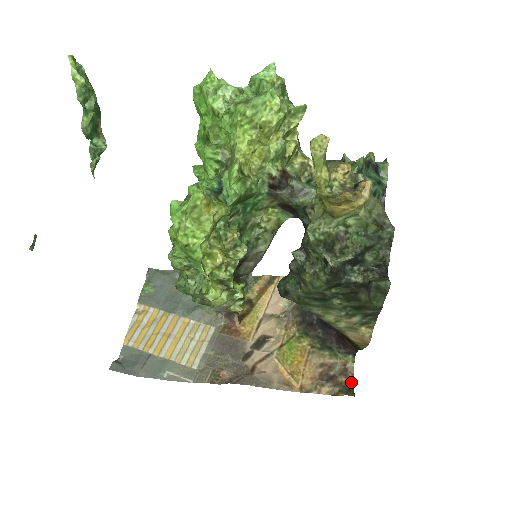
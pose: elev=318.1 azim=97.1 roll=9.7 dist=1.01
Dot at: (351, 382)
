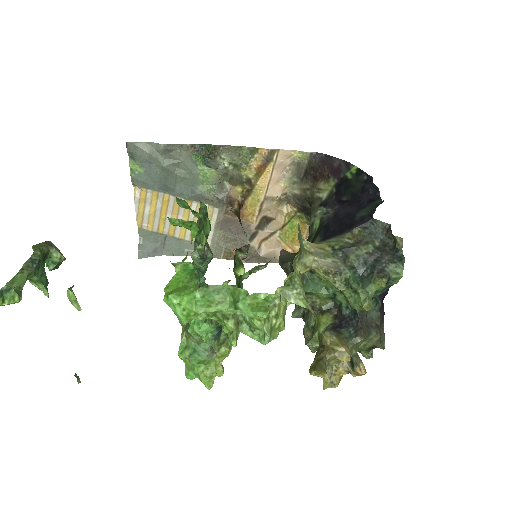
Dot at: occluded
